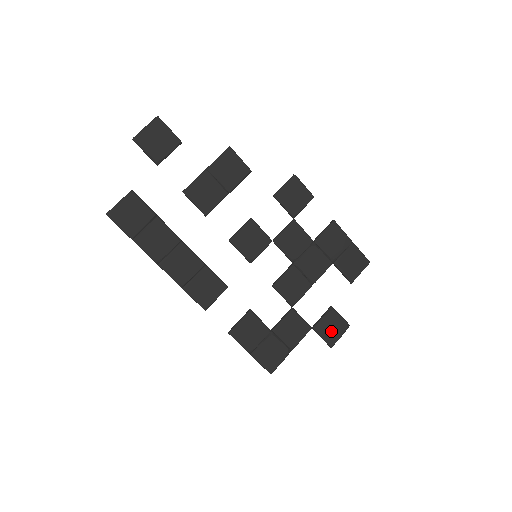
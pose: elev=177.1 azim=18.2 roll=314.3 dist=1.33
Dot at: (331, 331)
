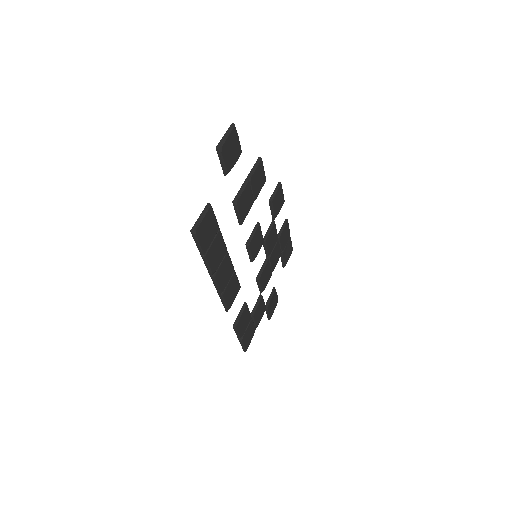
Dot at: (272, 307)
